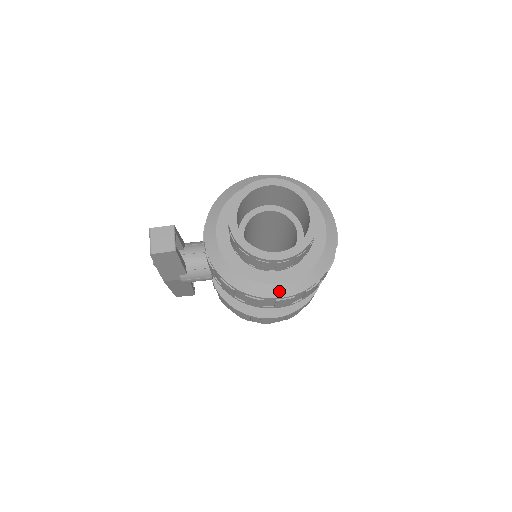
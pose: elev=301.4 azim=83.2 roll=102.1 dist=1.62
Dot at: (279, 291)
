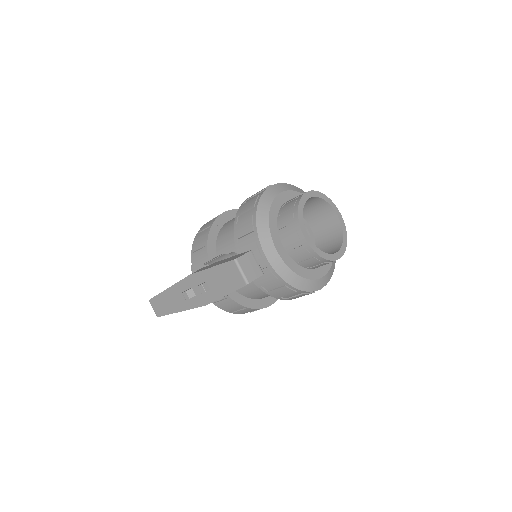
Dot at: (324, 281)
